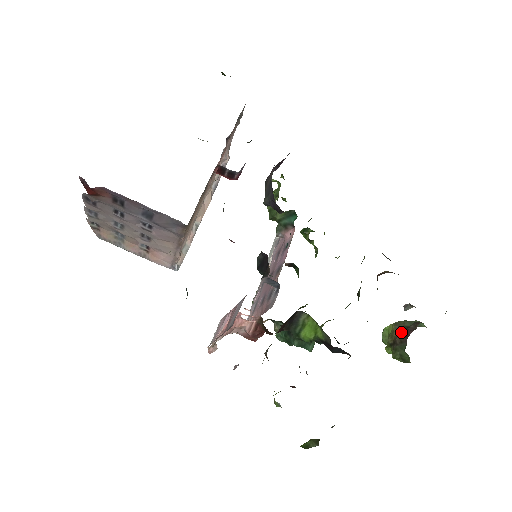
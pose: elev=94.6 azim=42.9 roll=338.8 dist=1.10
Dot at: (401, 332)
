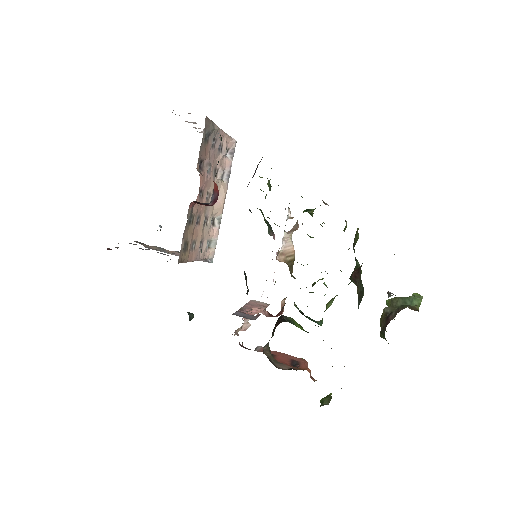
Dot at: (385, 317)
